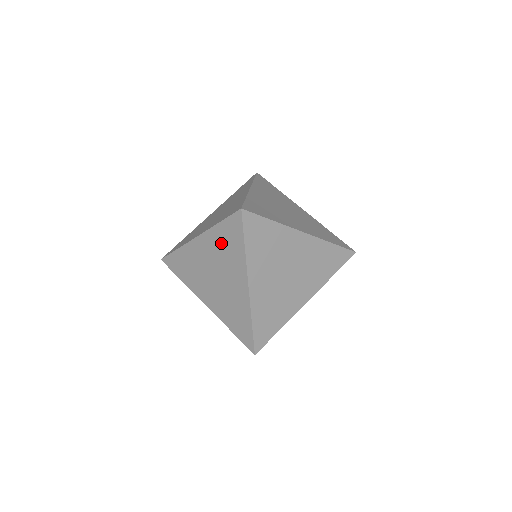
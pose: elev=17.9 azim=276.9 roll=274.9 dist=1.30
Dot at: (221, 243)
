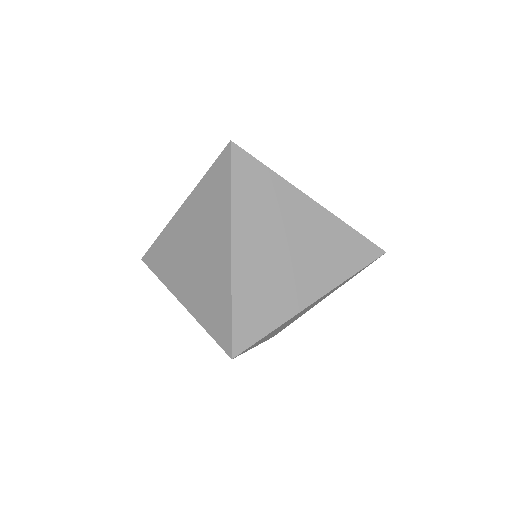
Dot at: occluded
